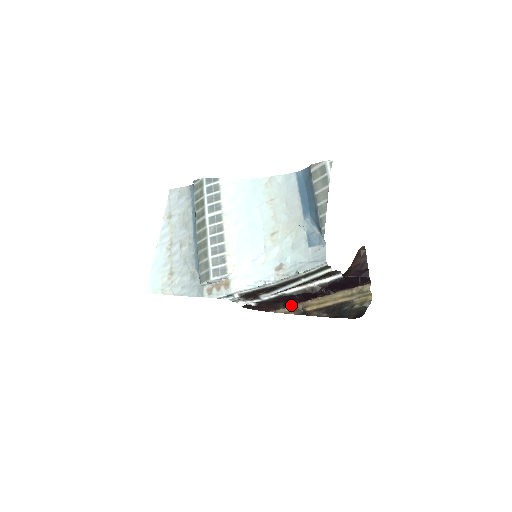
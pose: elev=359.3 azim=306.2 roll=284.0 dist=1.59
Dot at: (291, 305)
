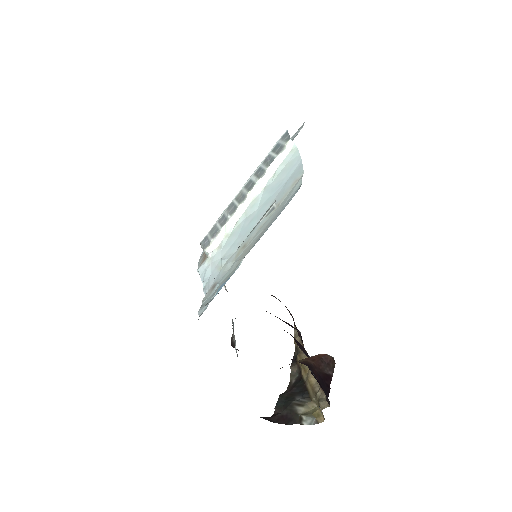
Dot at: occluded
